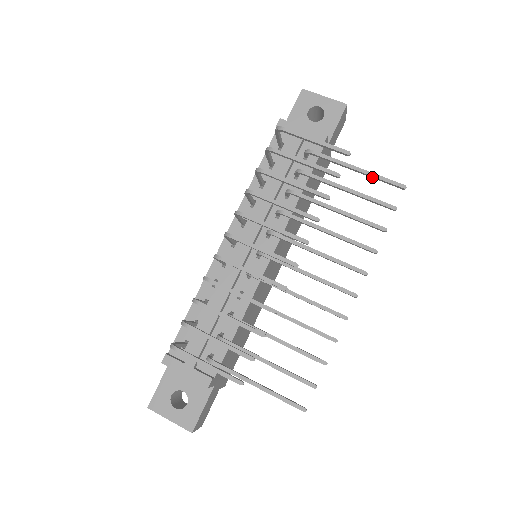
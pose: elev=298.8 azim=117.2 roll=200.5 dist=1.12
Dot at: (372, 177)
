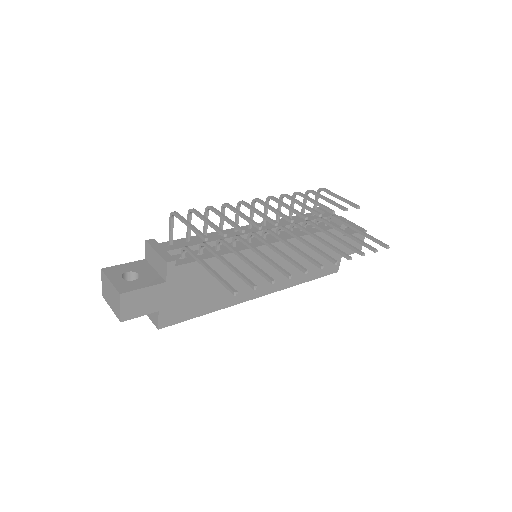
Dot at: (367, 237)
